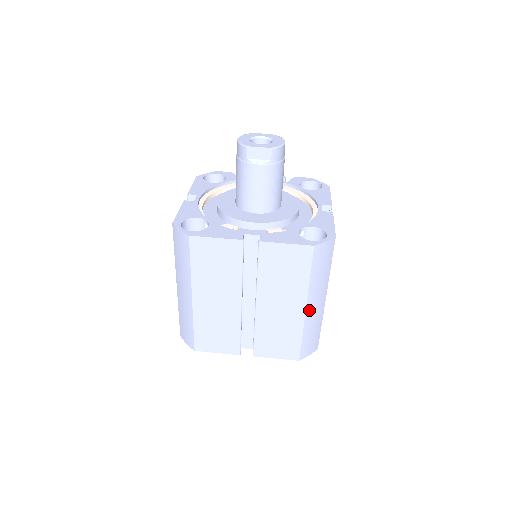
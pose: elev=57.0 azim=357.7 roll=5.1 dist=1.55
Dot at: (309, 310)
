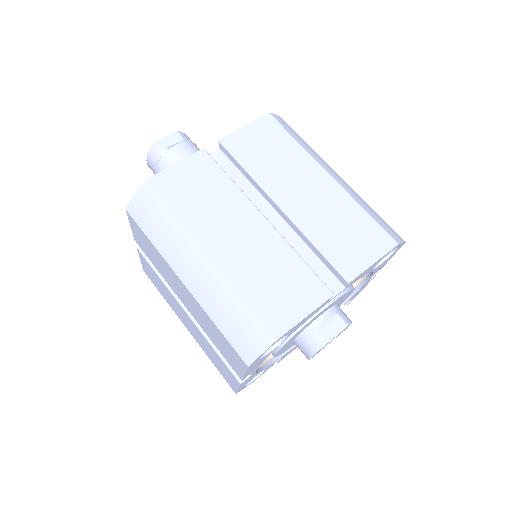
Dot at: (336, 179)
